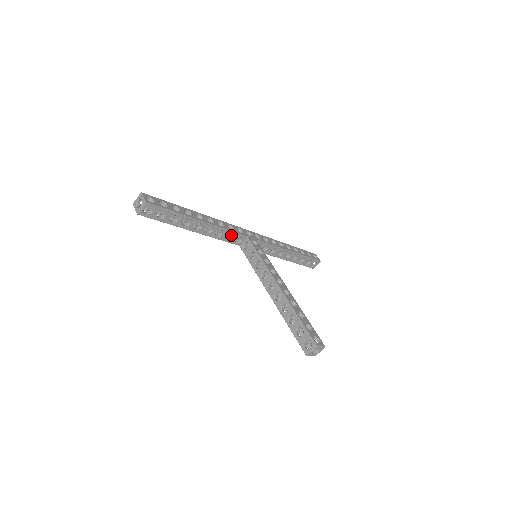
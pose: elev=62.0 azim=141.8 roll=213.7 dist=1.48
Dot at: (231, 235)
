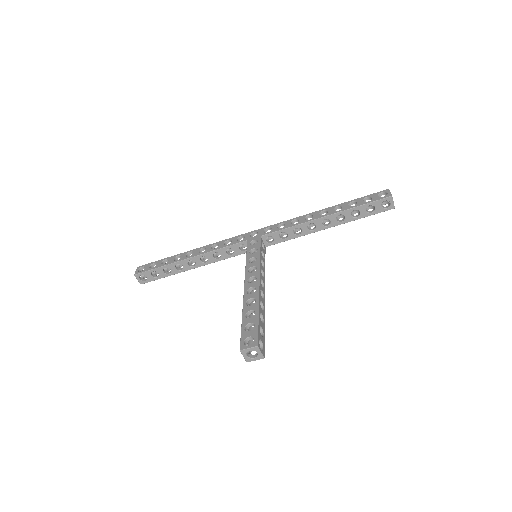
Dot at: (233, 248)
